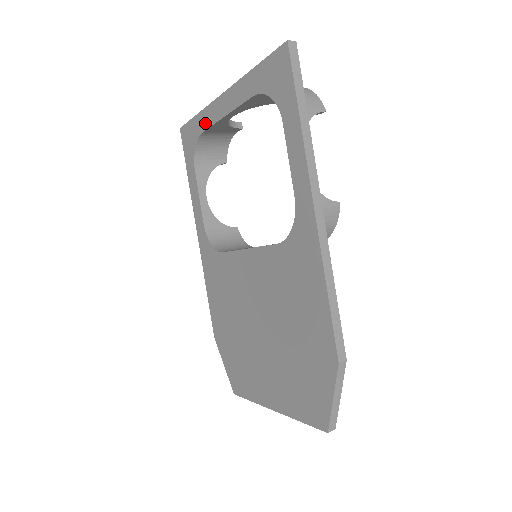
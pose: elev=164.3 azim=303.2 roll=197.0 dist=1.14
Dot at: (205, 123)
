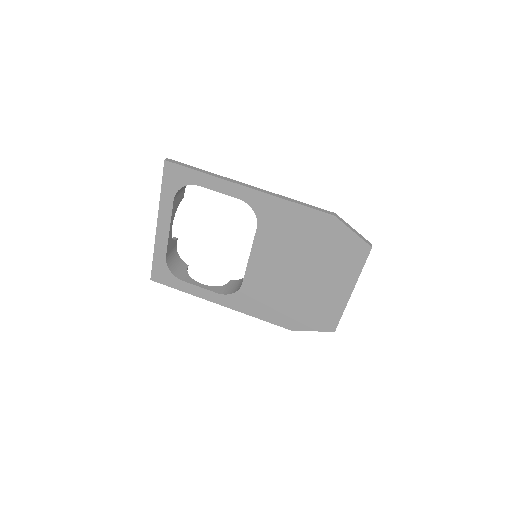
Dot at: (162, 251)
